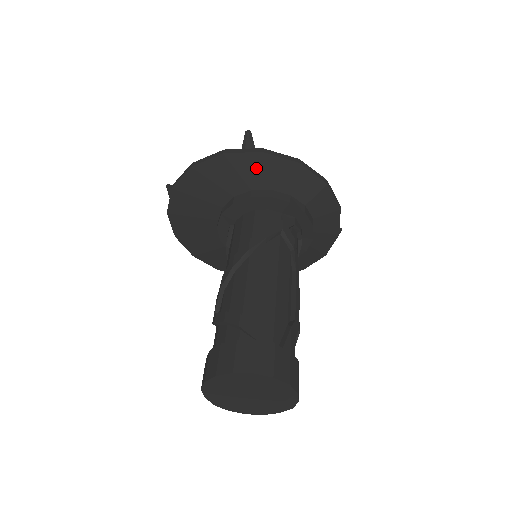
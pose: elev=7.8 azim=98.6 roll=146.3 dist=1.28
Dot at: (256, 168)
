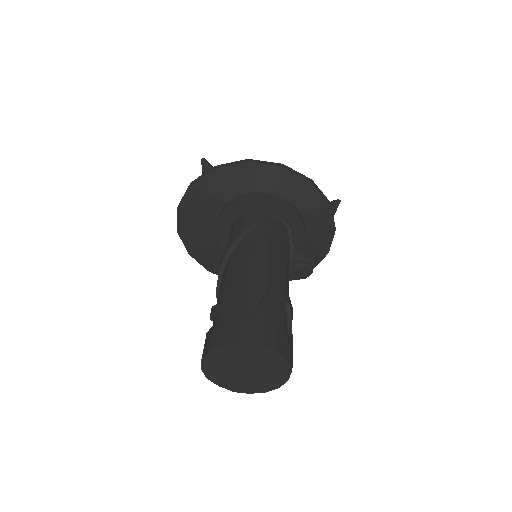
Dot at: (218, 184)
